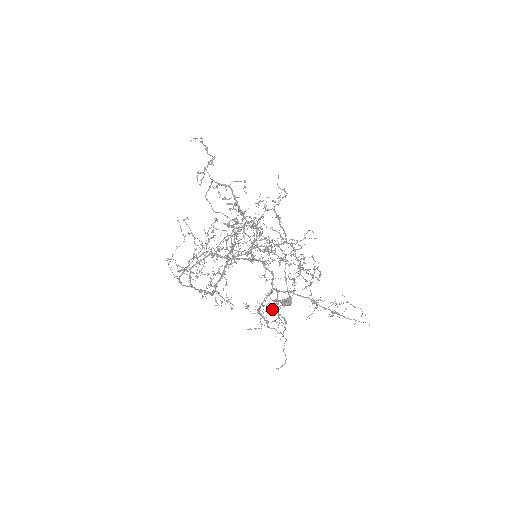
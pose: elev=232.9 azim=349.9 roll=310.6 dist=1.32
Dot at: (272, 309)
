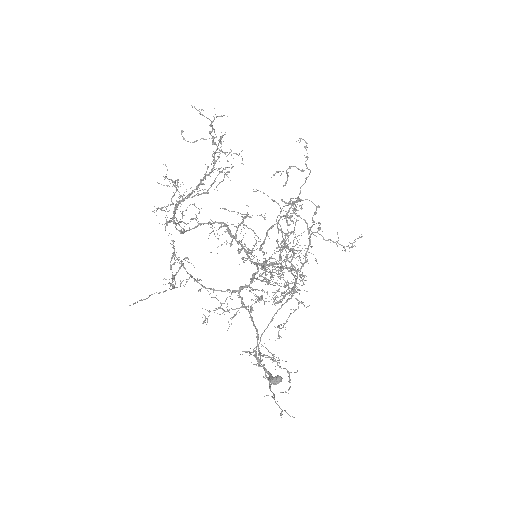
Dot at: occluded
